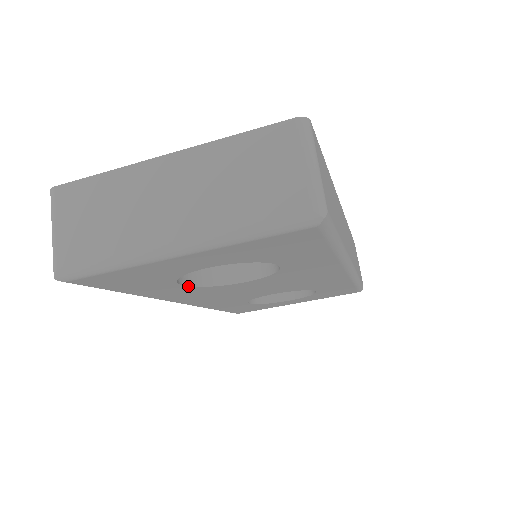
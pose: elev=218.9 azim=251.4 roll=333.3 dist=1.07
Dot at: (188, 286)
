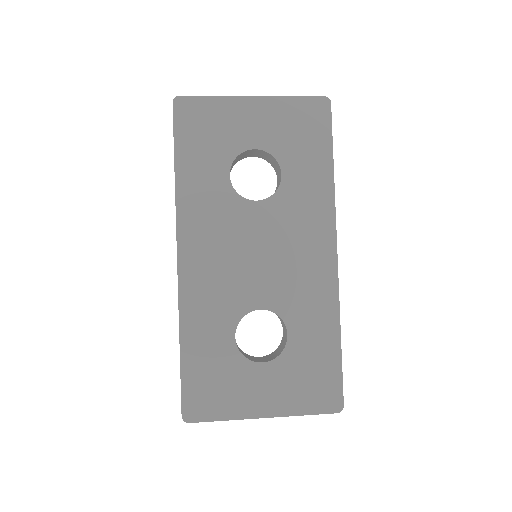
Dot at: occluded
